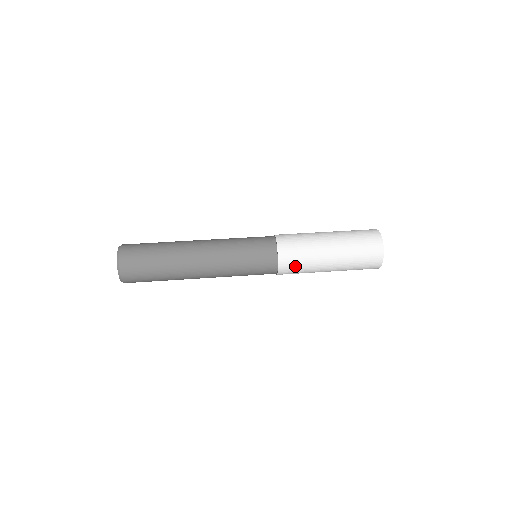
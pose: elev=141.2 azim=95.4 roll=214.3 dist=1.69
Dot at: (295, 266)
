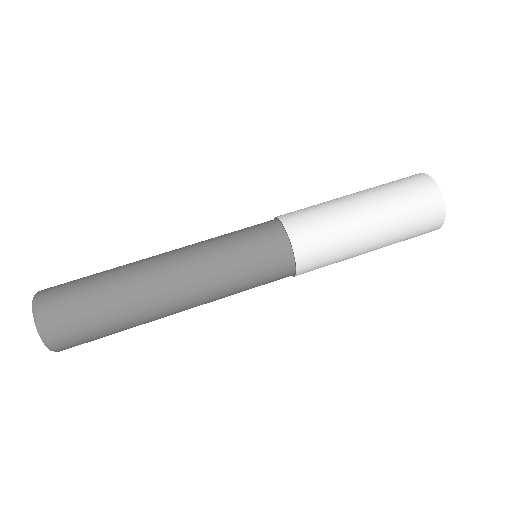
Dot at: (320, 252)
